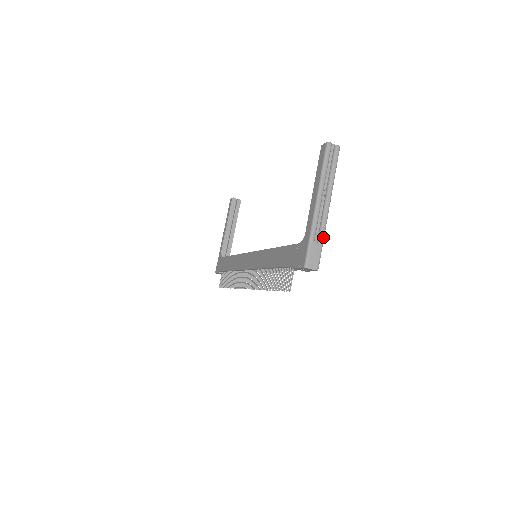
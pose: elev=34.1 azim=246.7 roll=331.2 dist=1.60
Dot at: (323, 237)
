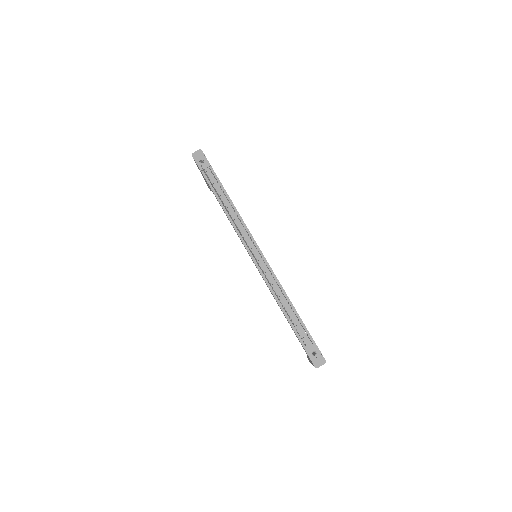
Dot at: occluded
